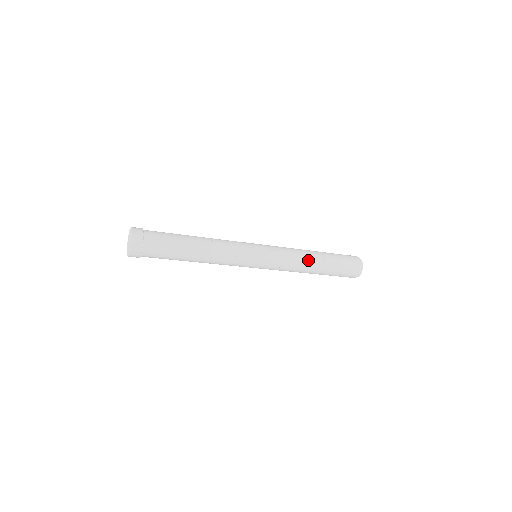
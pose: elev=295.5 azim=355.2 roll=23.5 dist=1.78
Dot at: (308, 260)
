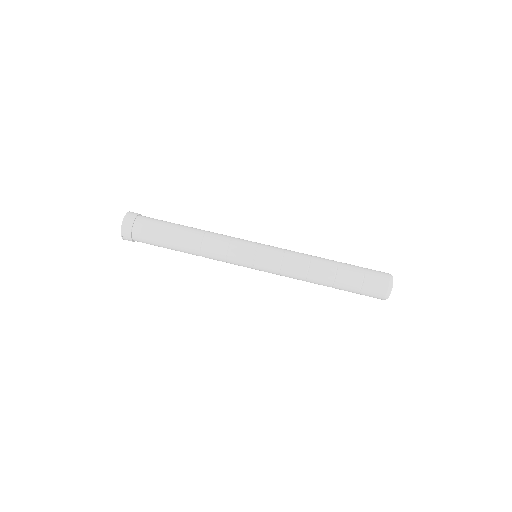
Dot at: (315, 266)
